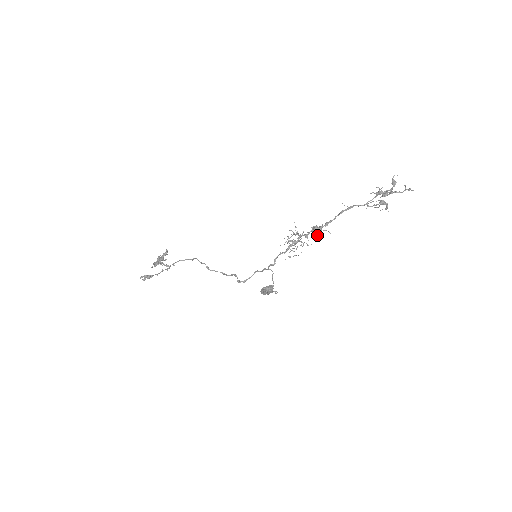
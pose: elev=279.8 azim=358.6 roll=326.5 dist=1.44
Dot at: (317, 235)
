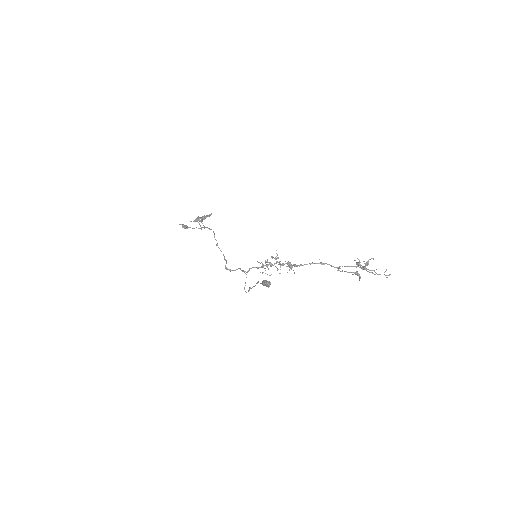
Dot at: (289, 269)
